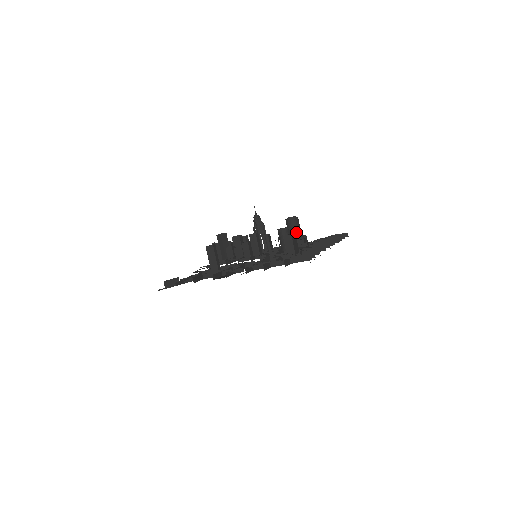
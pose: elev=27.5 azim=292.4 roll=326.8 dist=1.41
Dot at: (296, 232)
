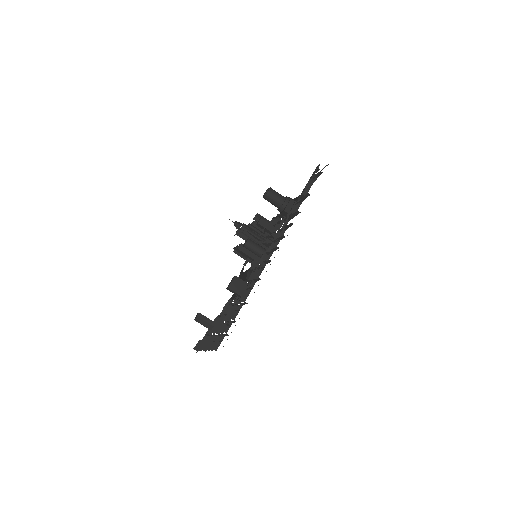
Dot at: (277, 204)
